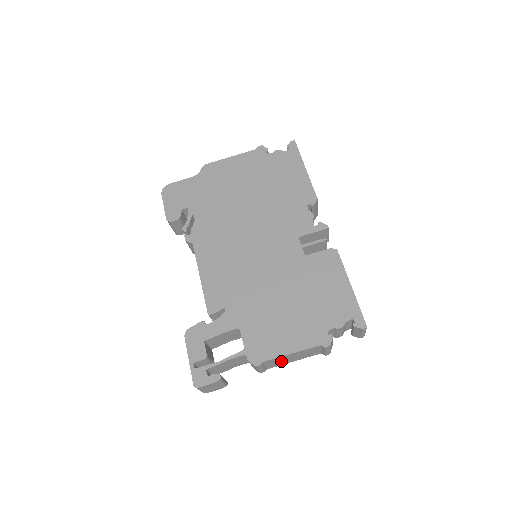
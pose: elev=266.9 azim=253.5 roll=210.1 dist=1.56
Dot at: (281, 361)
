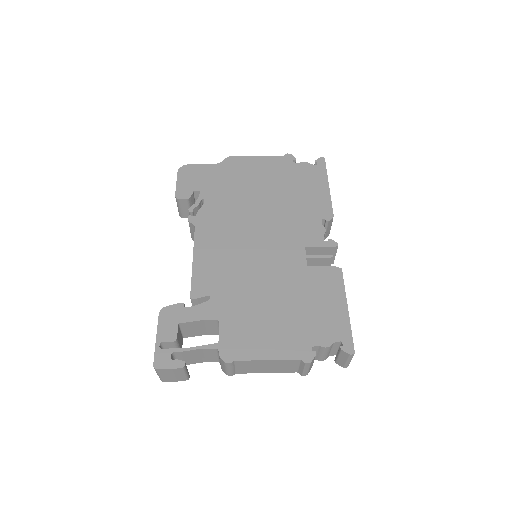
Dot at: (254, 367)
